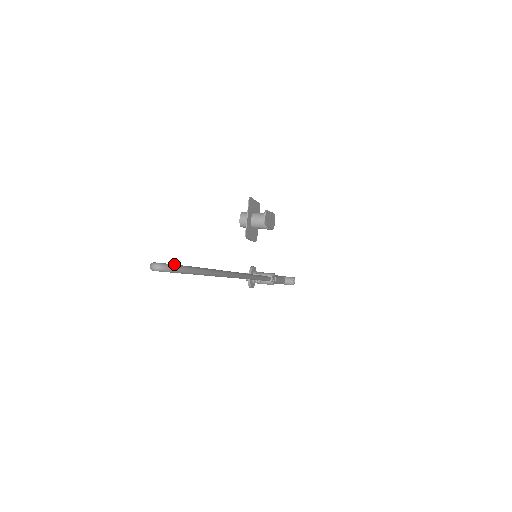
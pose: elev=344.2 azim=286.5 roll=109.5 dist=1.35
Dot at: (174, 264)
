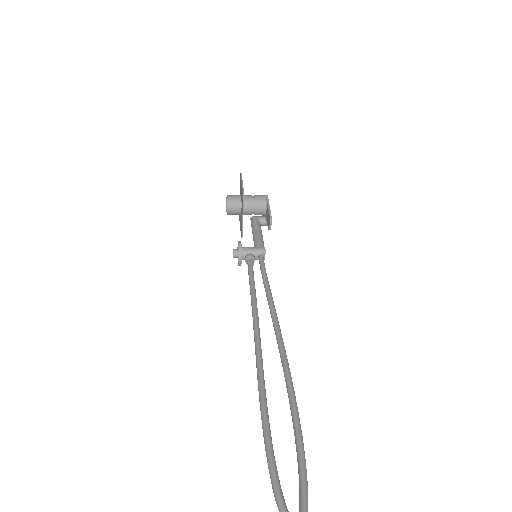
Dot at: (304, 507)
